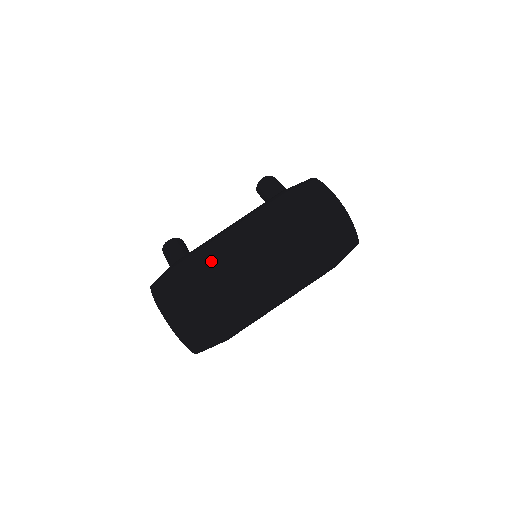
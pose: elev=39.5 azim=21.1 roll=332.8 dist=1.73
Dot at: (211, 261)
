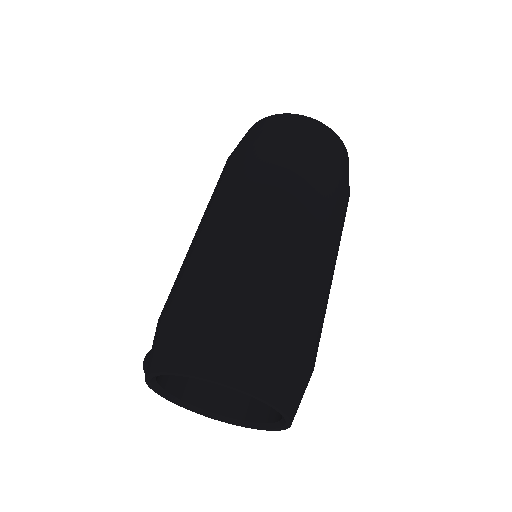
Dot at: (196, 260)
